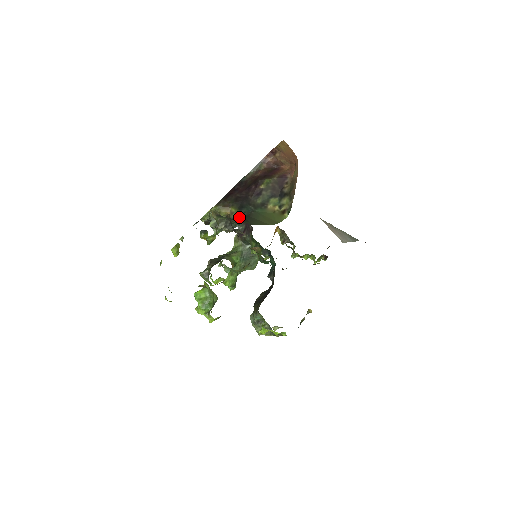
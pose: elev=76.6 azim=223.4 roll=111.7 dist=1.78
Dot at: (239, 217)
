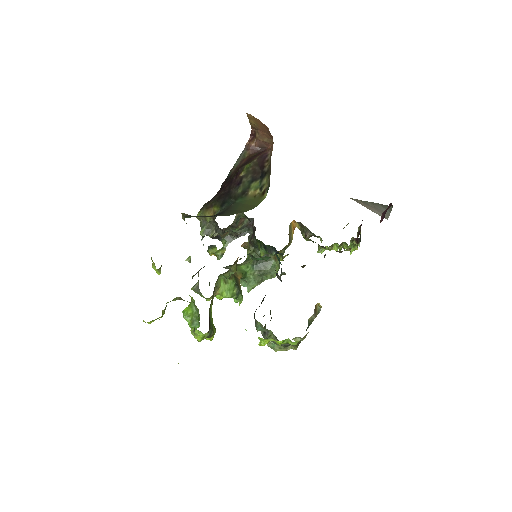
Dot at: occluded
